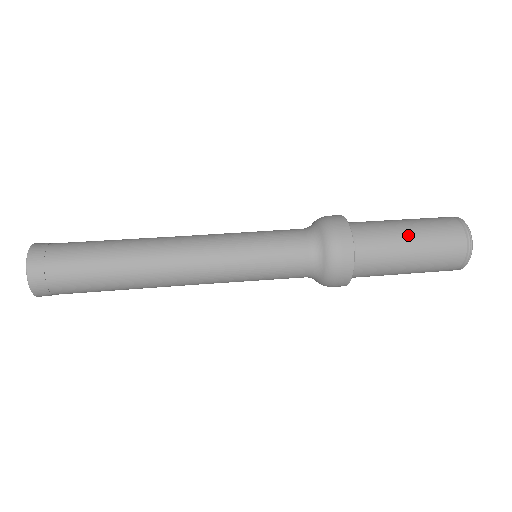
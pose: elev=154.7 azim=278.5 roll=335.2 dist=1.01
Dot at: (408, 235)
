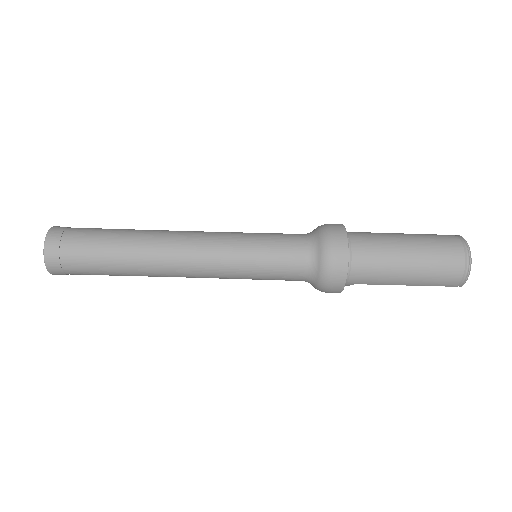
Dot at: (401, 235)
